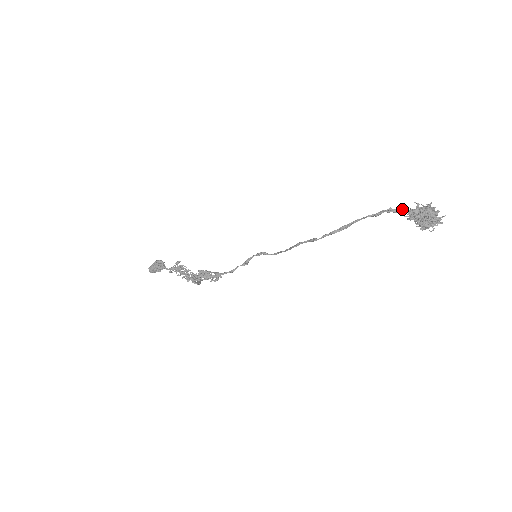
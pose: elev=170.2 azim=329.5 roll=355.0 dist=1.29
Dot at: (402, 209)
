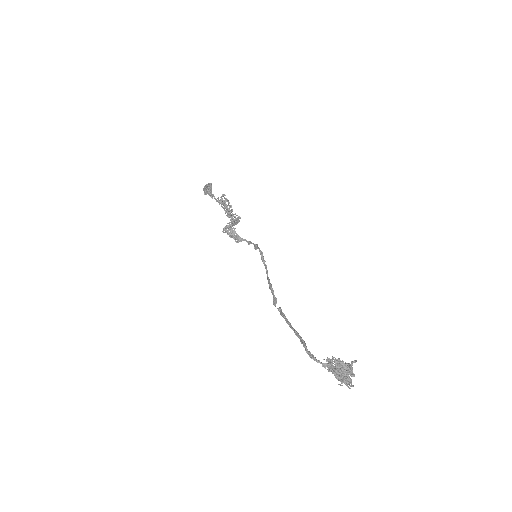
Dot at: (316, 360)
